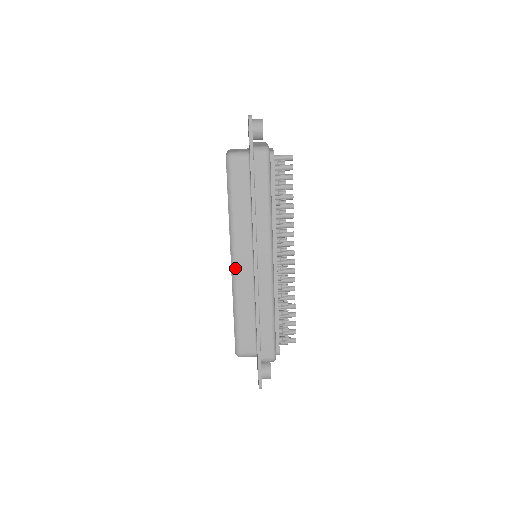
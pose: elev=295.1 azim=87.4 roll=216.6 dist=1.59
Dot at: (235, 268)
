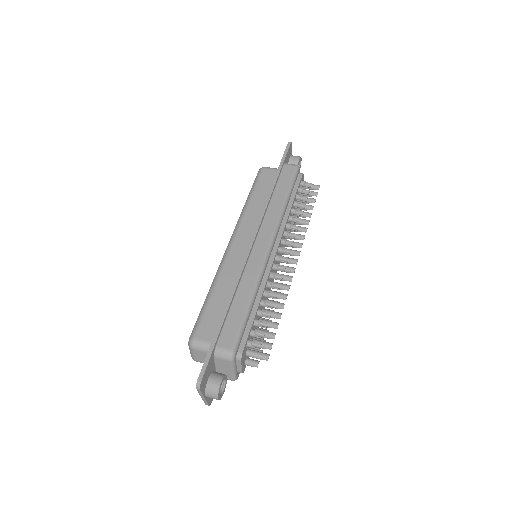
Dot at: (229, 249)
